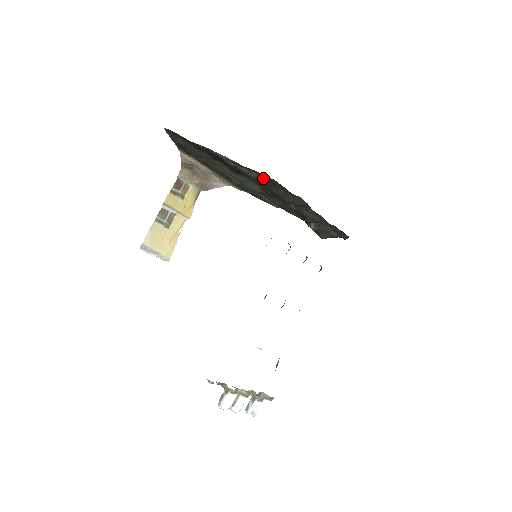
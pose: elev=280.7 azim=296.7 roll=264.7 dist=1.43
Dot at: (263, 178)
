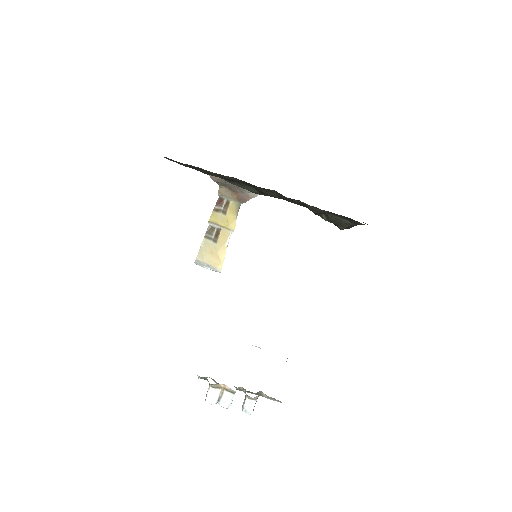
Dot at: (239, 180)
